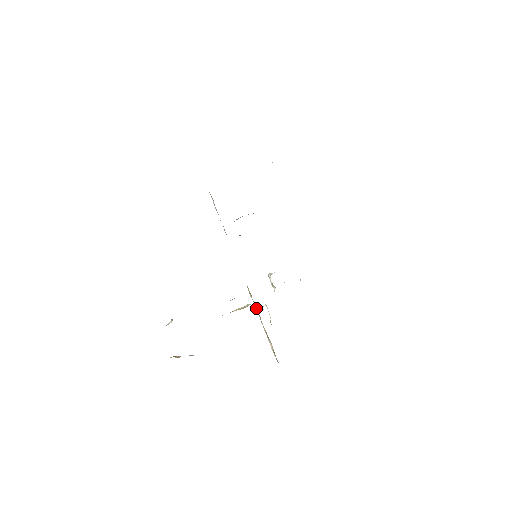
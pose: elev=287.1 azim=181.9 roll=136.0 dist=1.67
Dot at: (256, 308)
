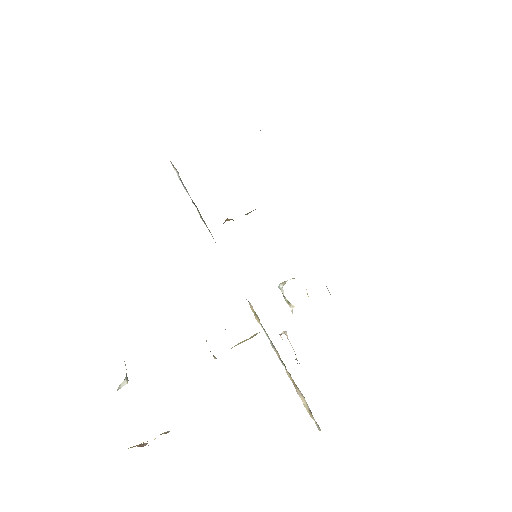
Dot at: (269, 339)
